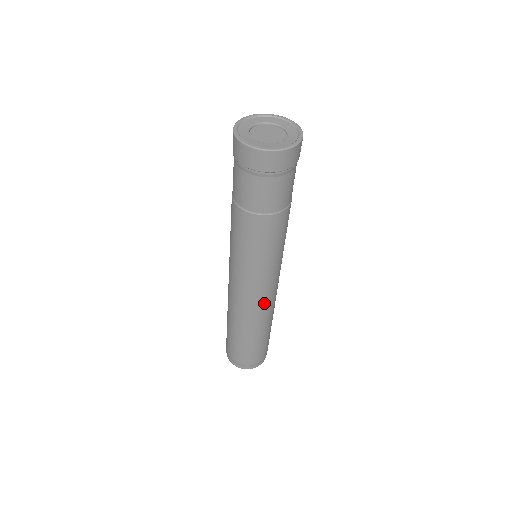
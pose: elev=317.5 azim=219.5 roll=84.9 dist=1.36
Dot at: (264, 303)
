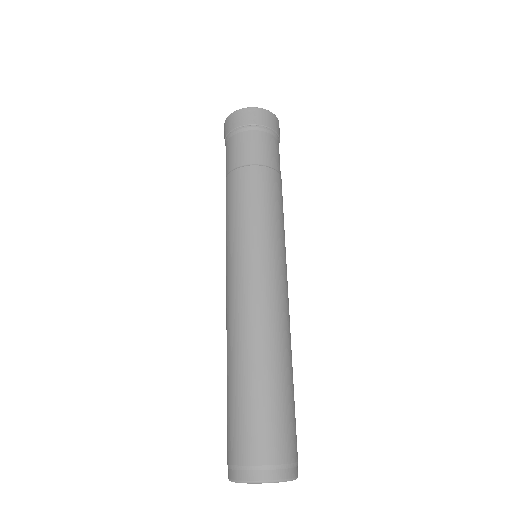
Dot at: (246, 299)
